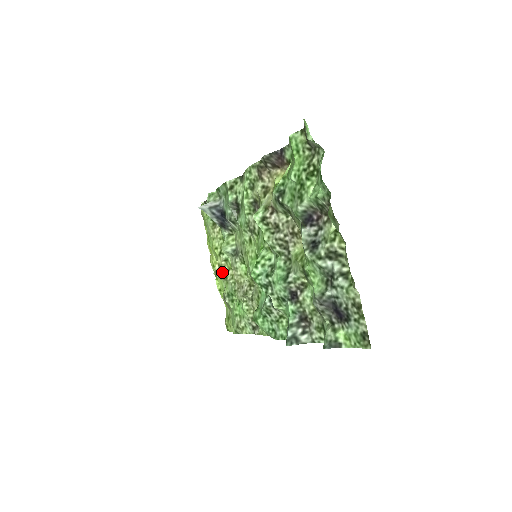
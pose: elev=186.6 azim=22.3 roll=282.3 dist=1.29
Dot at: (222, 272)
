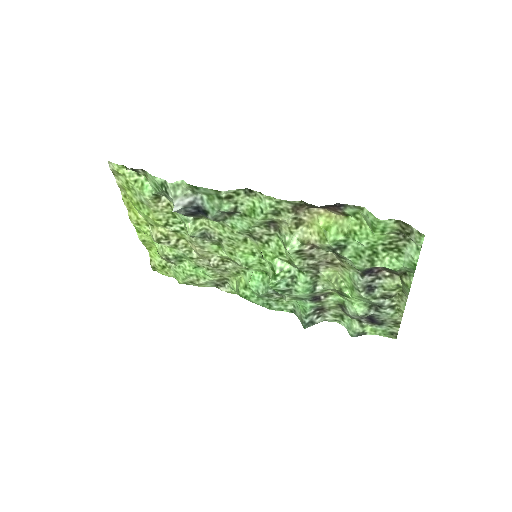
Dot at: (169, 241)
